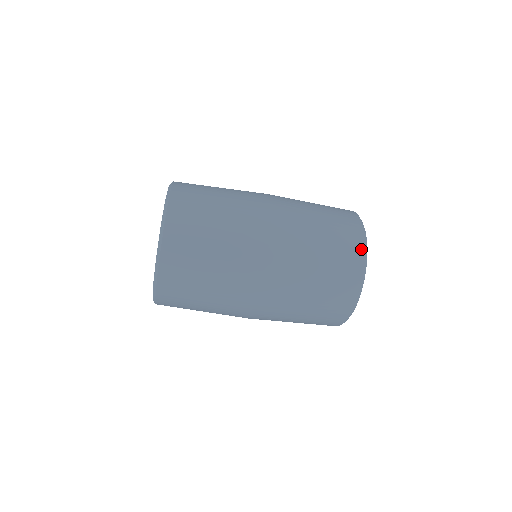
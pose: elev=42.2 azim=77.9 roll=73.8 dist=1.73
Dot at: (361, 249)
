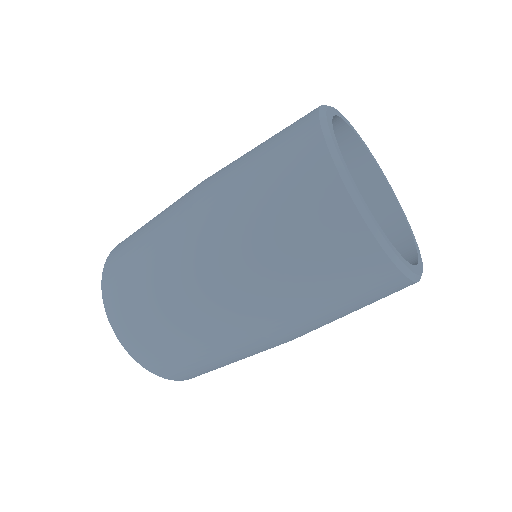
Dot at: (329, 174)
